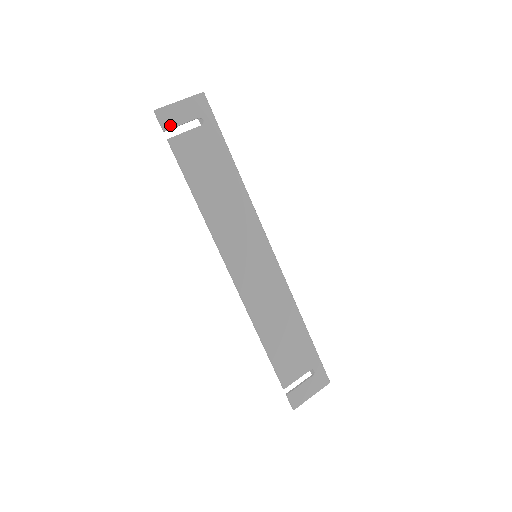
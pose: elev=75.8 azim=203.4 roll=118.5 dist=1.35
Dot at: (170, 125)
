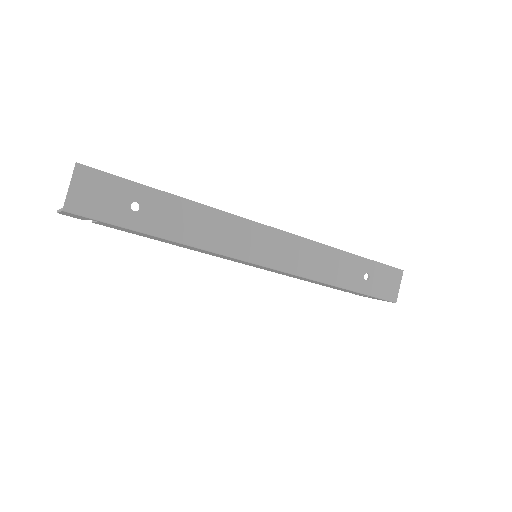
Dot at: occluded
